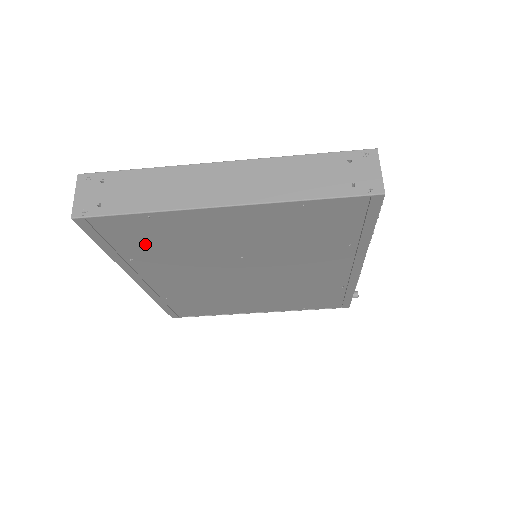
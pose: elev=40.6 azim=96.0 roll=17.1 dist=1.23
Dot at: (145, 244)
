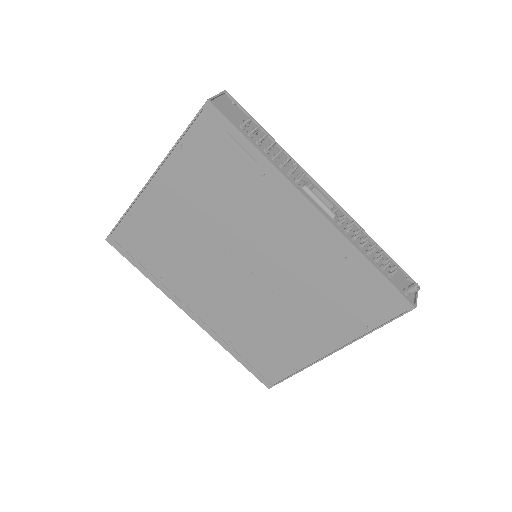
Dot at: (153, 253)
